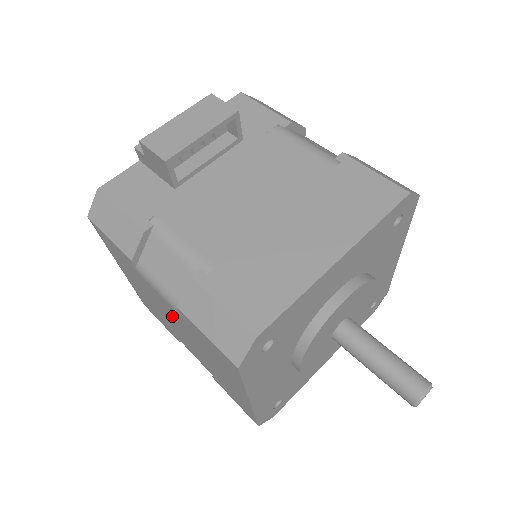
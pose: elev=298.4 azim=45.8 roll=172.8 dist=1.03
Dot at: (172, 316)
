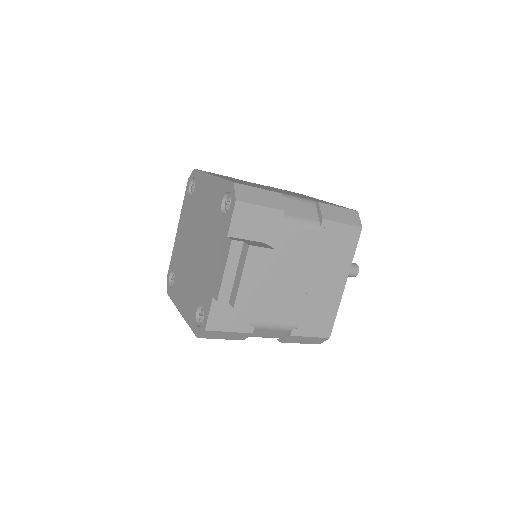
Dot at: occluded
